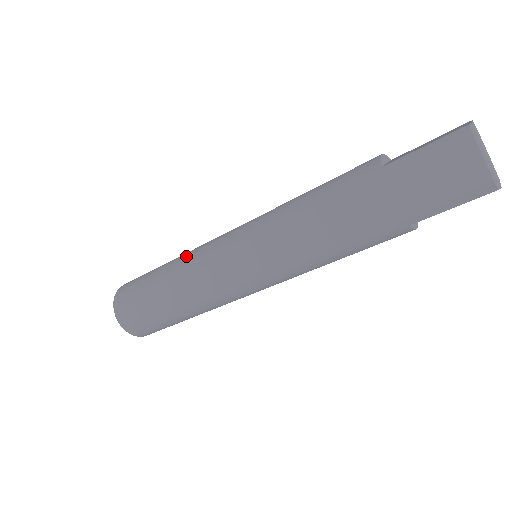
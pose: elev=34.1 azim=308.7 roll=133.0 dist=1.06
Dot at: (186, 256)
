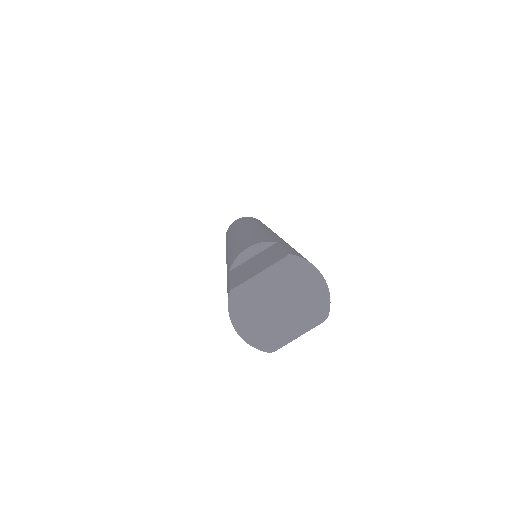
Dot at: (230, 233)
